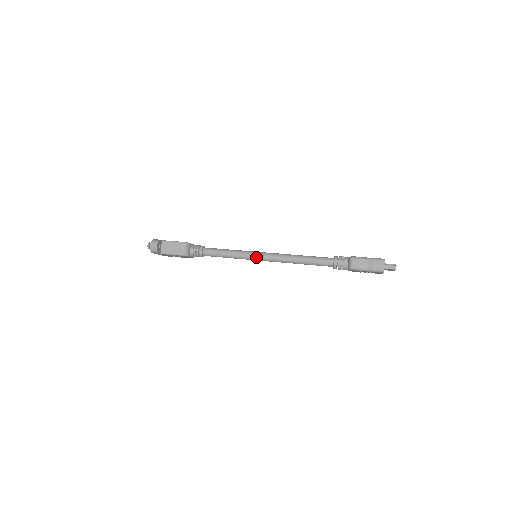
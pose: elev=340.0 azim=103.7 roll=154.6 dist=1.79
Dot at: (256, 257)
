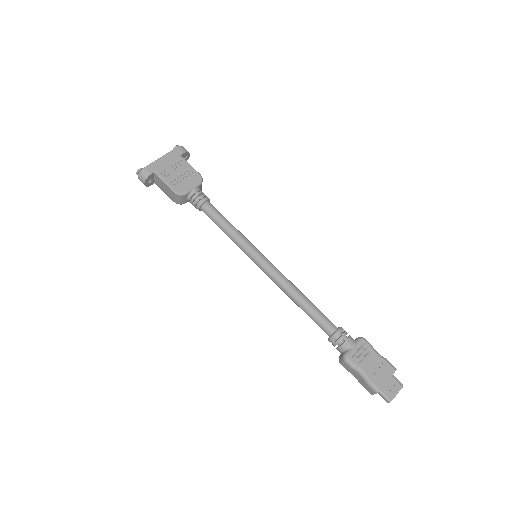
Dot at: (253, 261)
